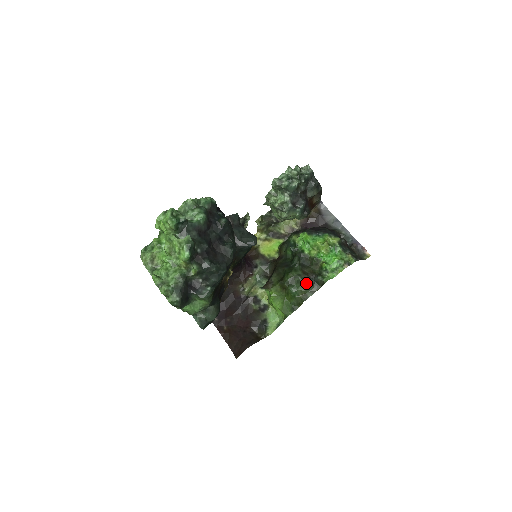
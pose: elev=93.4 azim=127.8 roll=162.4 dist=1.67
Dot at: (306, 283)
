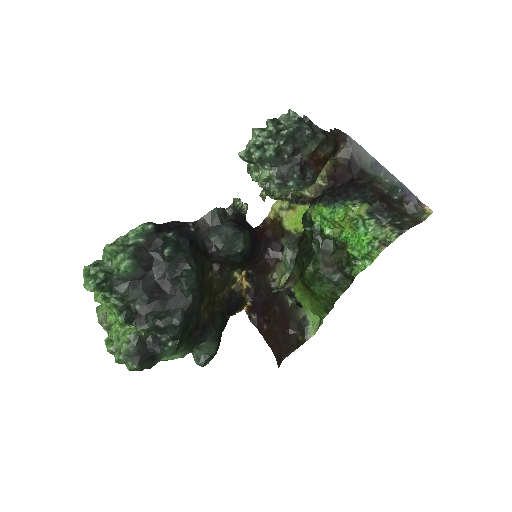
Dot at: (330, 280)
